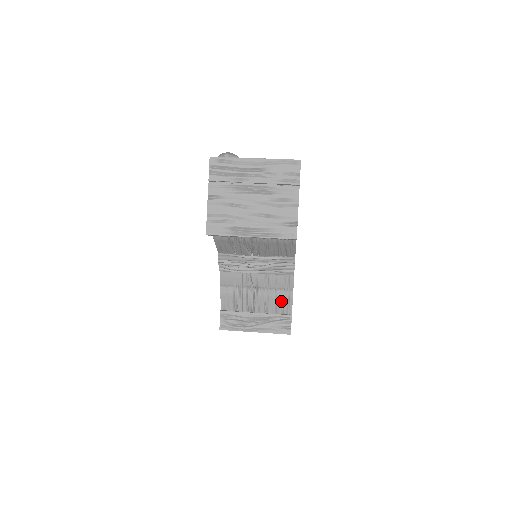
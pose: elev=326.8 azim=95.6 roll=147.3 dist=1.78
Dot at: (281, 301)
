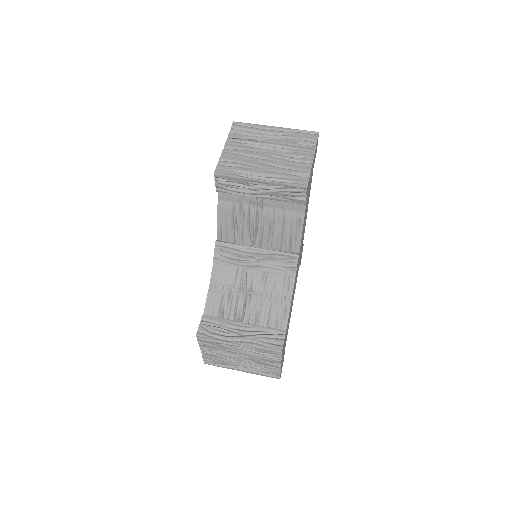
Dot at: (276, 311)
